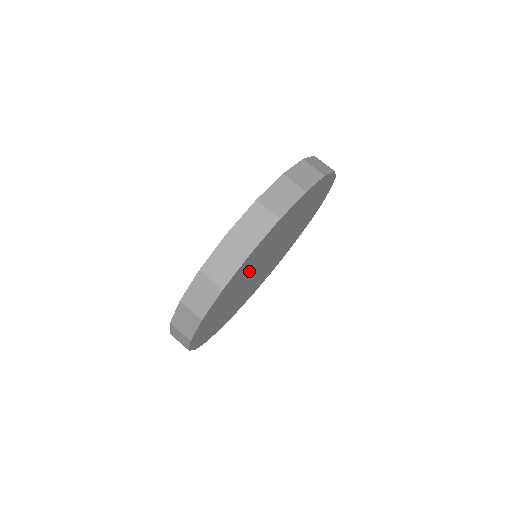
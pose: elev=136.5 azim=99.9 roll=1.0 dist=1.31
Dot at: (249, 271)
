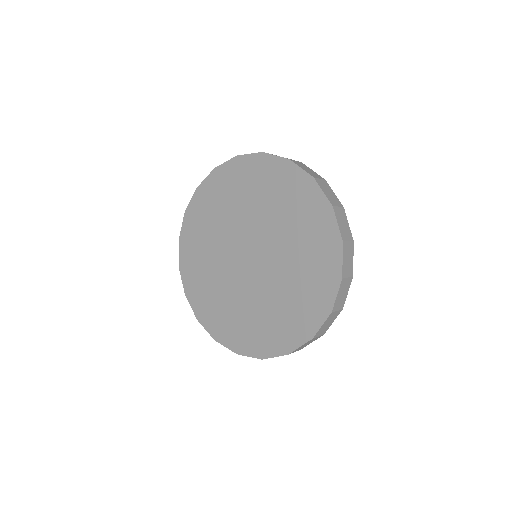
Dot at: occluded
